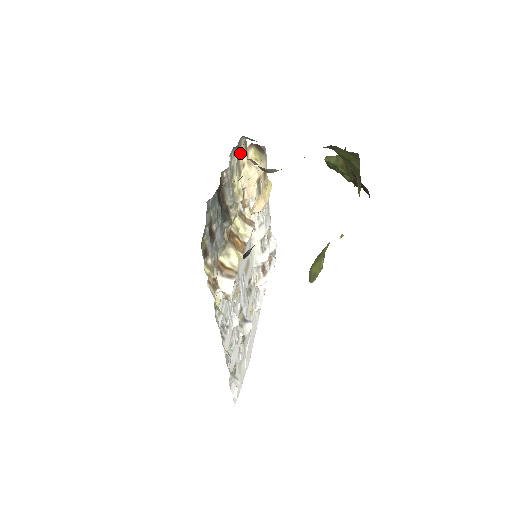
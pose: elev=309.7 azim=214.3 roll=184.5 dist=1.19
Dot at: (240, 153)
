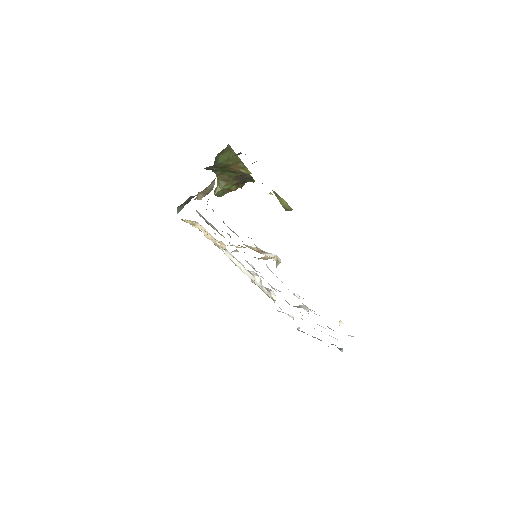
Dot at: occluded
